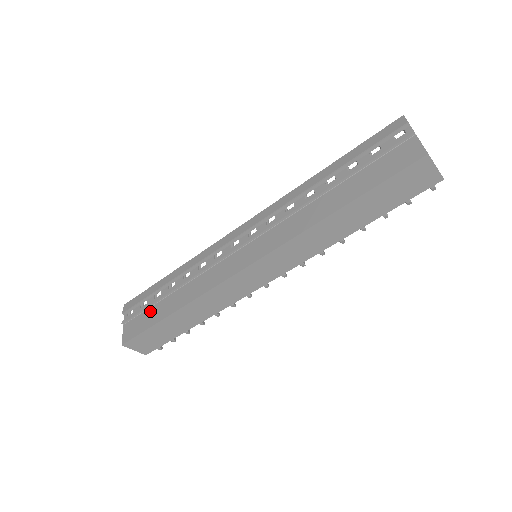
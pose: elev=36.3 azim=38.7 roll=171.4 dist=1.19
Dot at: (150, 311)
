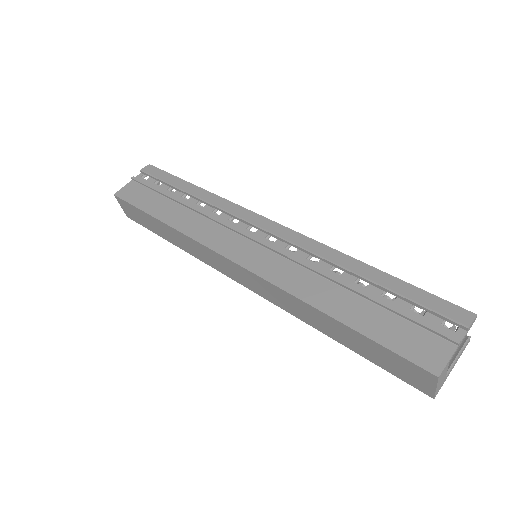
Dot at: (154, 196)
